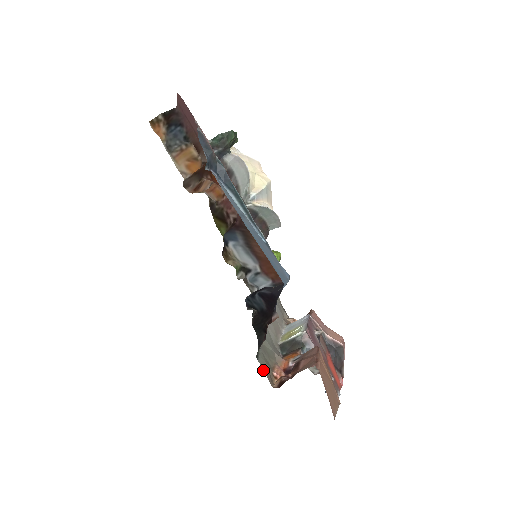
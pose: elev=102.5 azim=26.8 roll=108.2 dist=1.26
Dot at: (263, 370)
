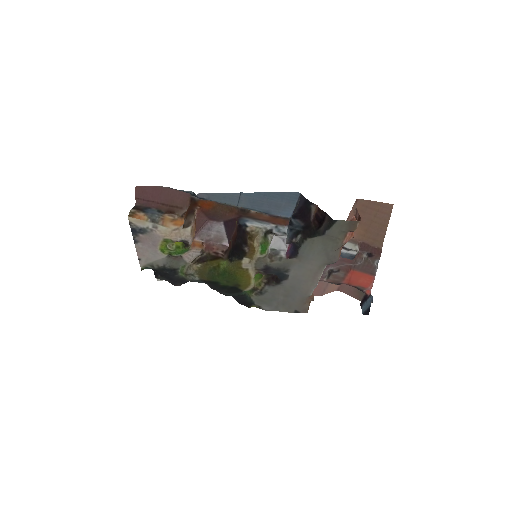
Dot at: (345, 221)
